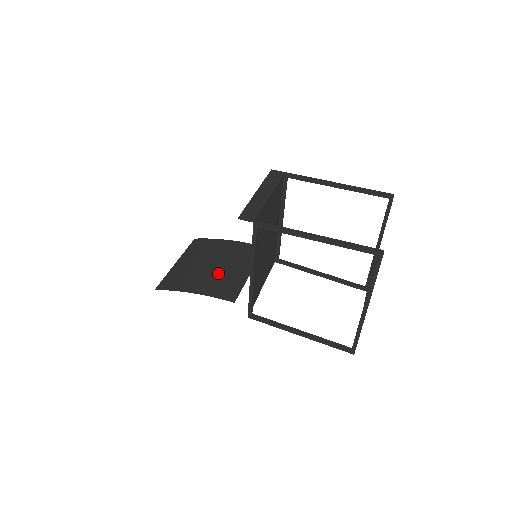
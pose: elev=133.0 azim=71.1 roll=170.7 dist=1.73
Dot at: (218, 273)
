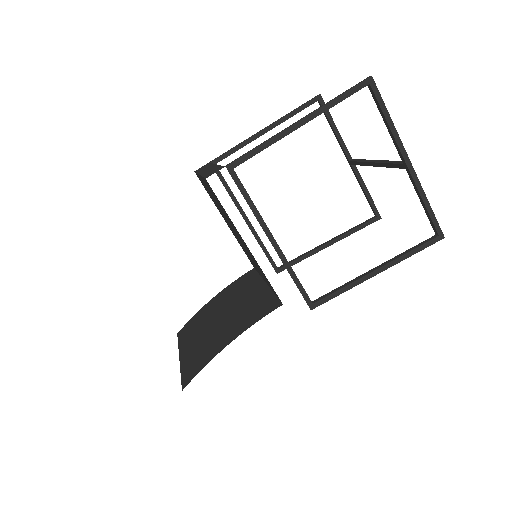
Dot at: (235, 313)
